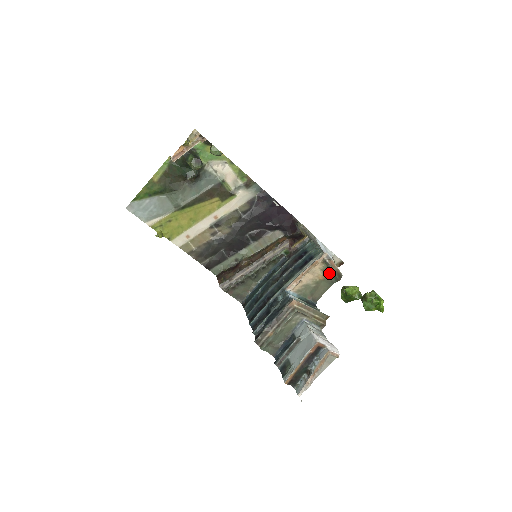
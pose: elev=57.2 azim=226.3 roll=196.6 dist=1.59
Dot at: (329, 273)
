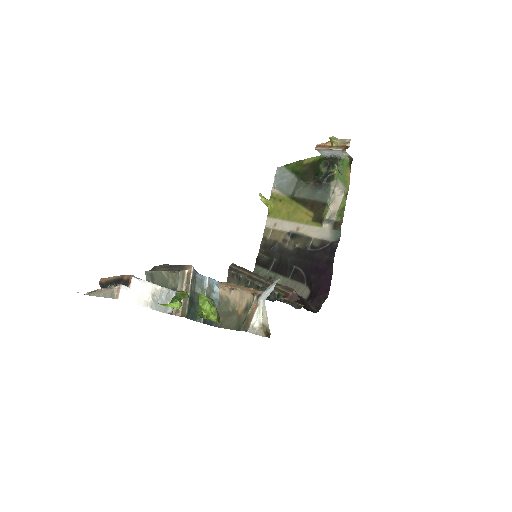
Dot at: occluded
